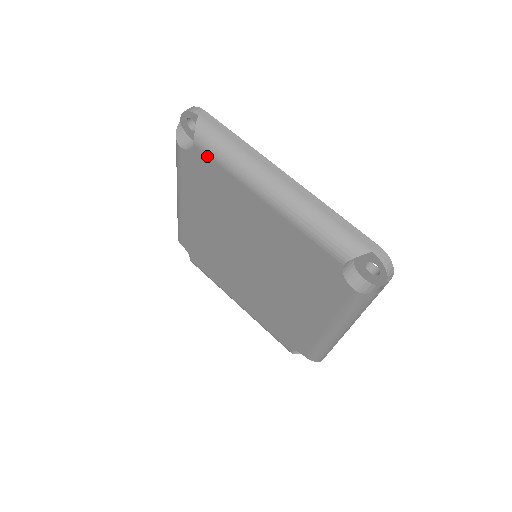
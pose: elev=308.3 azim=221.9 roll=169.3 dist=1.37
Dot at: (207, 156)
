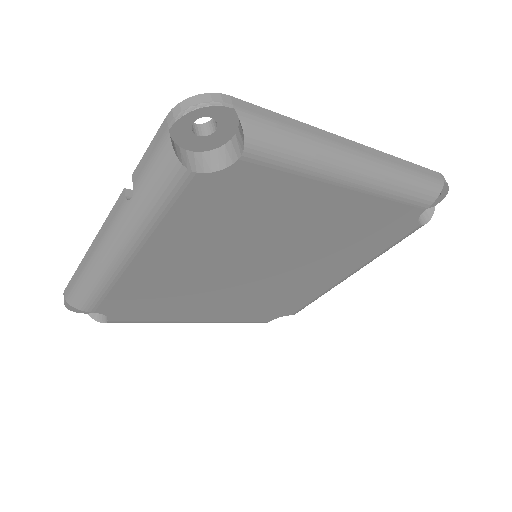
Dot at: (265, 167)
